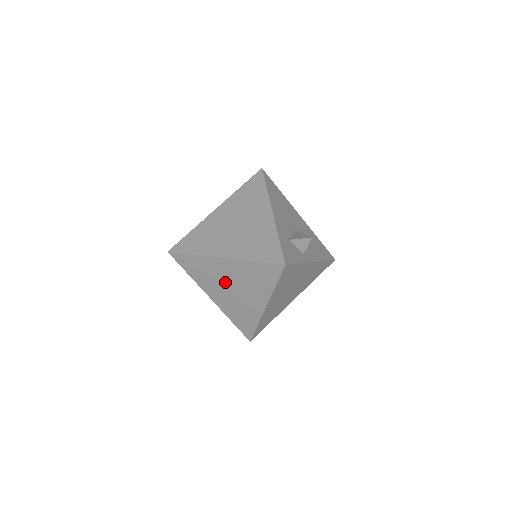
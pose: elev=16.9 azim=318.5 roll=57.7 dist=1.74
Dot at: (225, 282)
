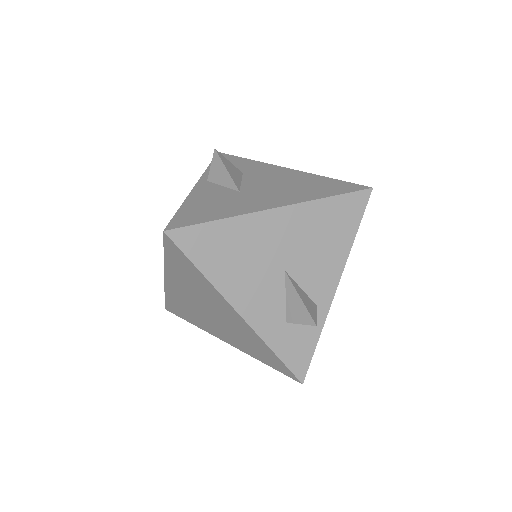
Dot at: occluded
